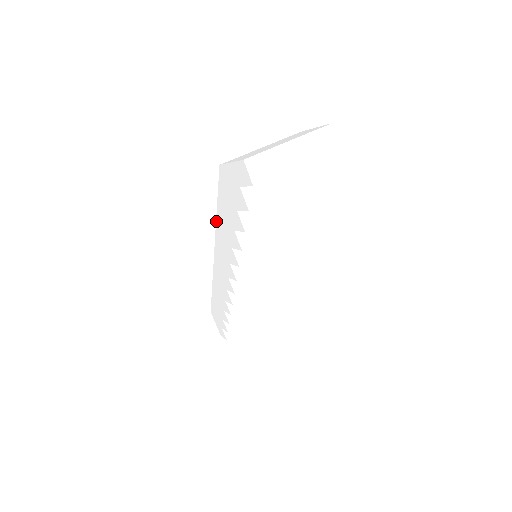
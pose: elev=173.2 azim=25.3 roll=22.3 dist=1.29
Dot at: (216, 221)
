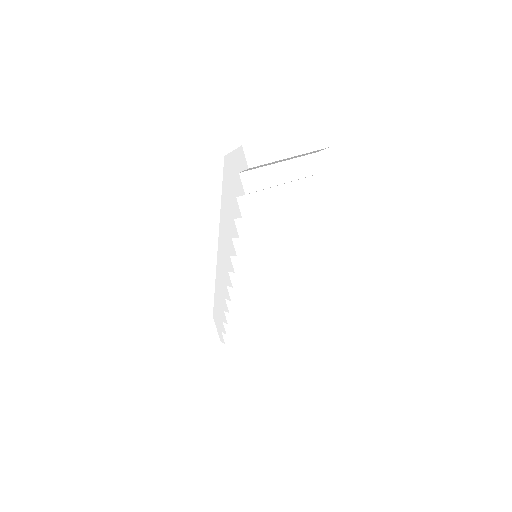
Dot at: (220, 214)
